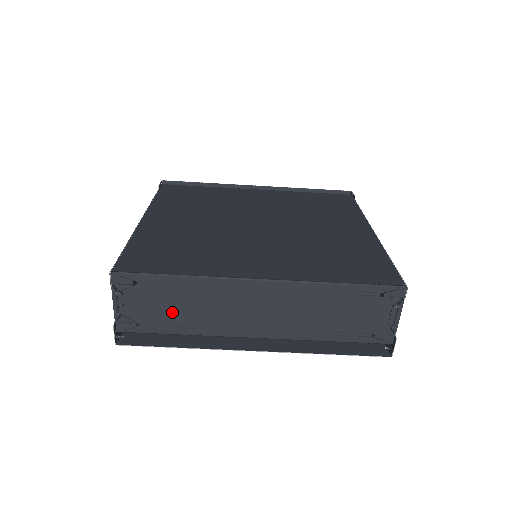
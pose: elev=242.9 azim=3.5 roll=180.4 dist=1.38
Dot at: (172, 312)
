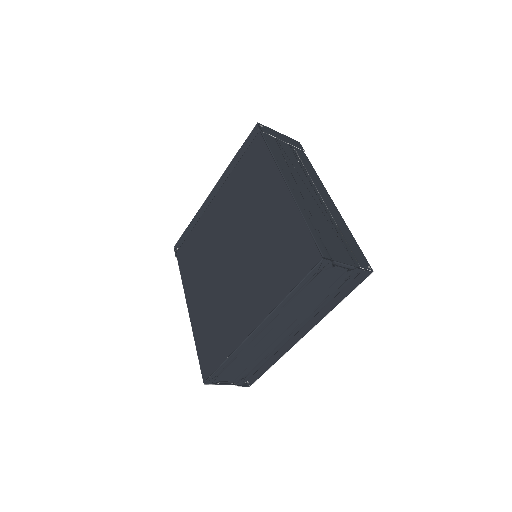
Dot at: (247, 365)
